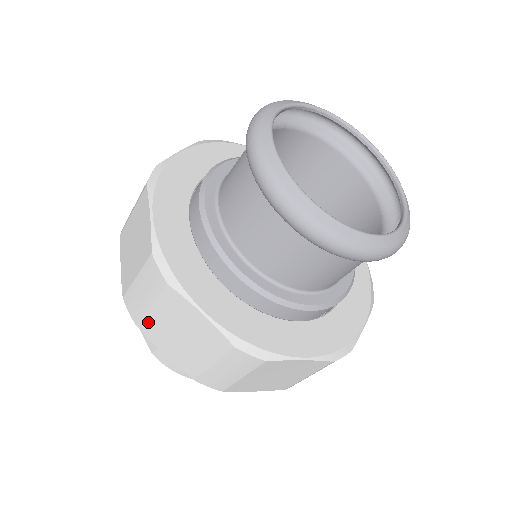
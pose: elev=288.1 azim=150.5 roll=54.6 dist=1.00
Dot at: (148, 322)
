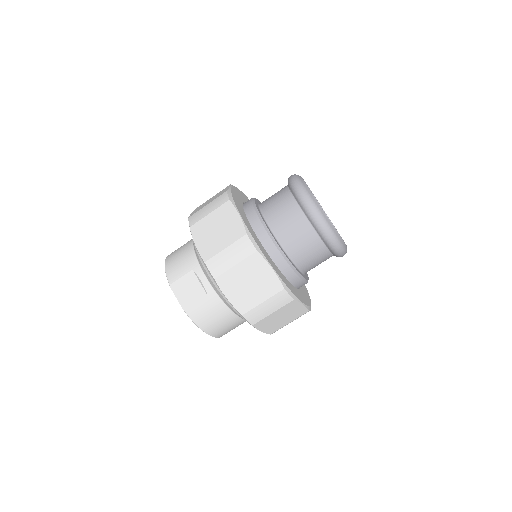
Dot at: (227, 276)
